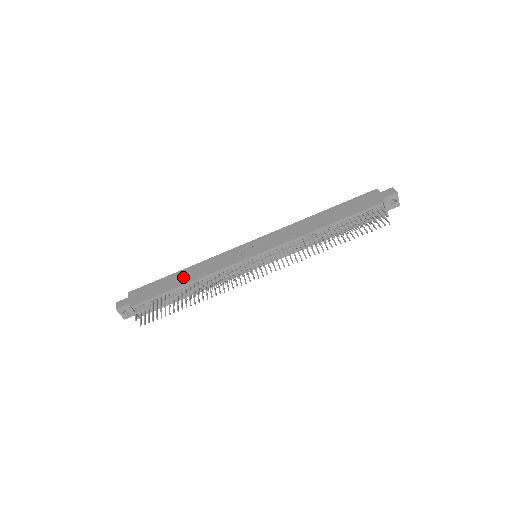
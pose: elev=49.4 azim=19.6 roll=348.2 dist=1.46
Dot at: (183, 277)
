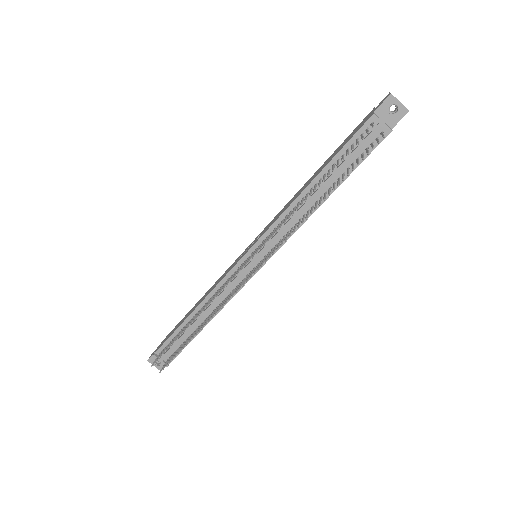
Dot at: (194, 307)
